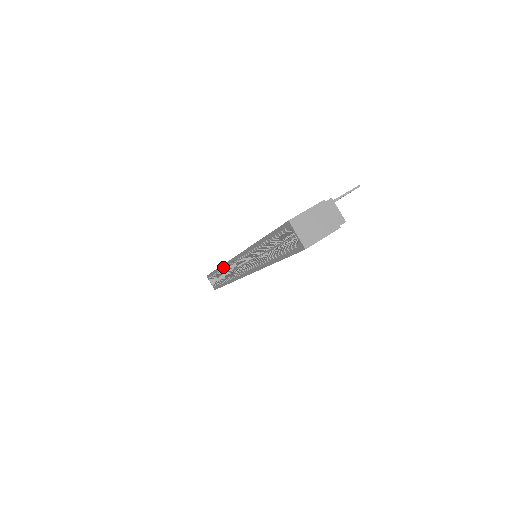
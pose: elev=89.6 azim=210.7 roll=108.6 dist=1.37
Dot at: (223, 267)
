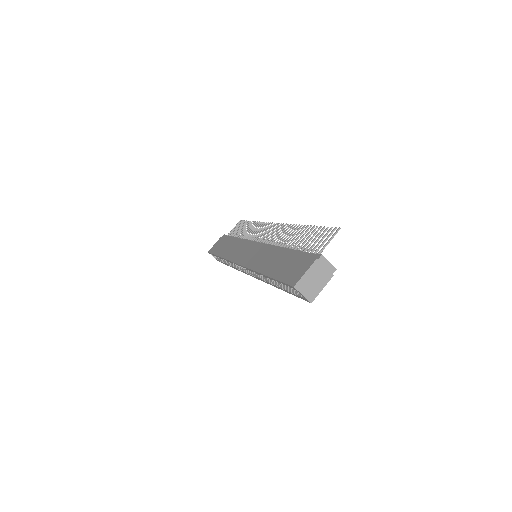
Dot at: occluded
